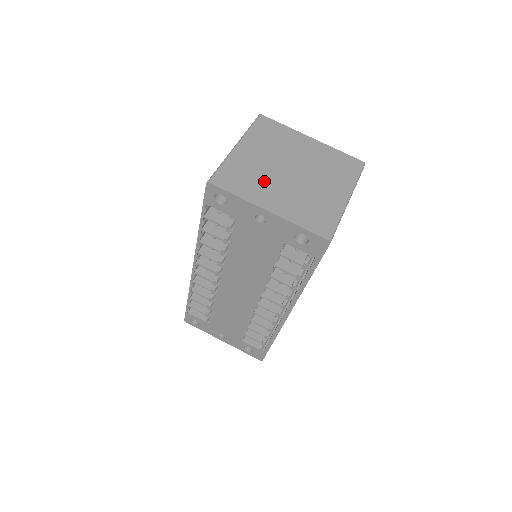
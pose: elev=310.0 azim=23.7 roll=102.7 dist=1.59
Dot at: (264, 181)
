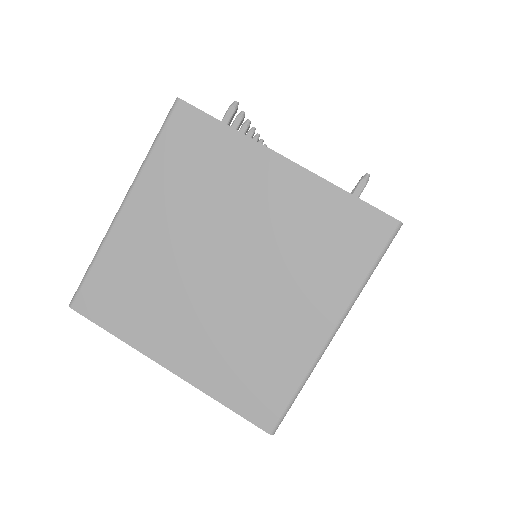
Dot at: (166, 298)
